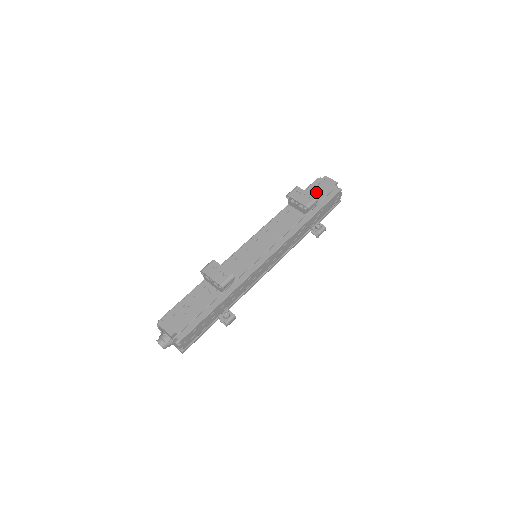
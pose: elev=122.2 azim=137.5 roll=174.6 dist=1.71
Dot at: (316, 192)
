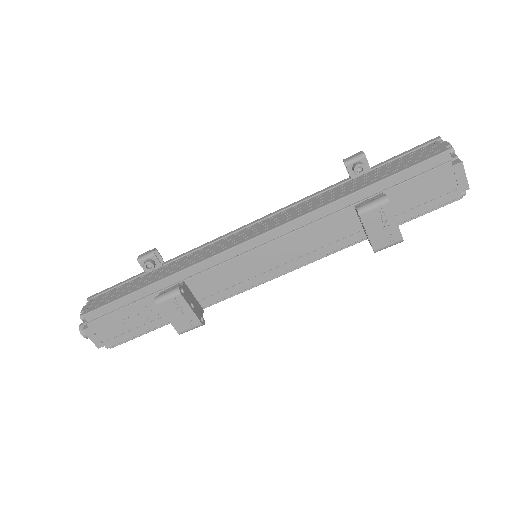
Dot at: (418, 195)
